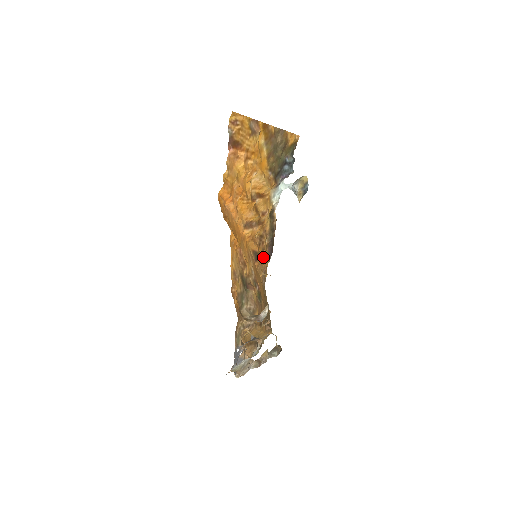
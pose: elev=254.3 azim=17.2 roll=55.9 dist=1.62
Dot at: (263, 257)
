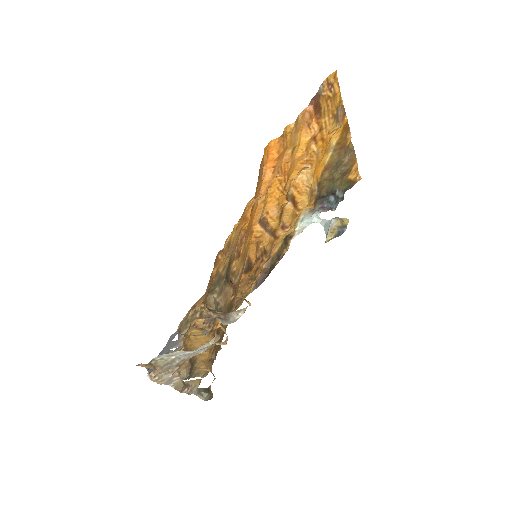
Dot at: (253, 277)
